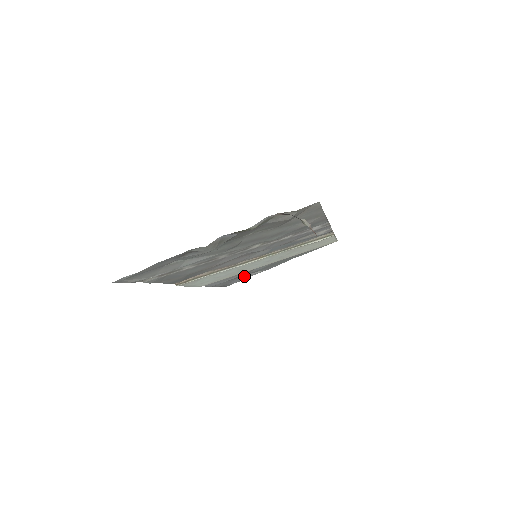
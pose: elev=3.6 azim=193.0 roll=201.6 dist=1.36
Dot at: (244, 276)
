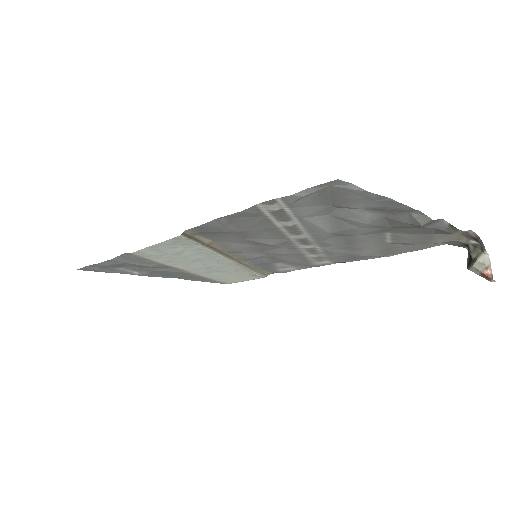
Dot at: (123, 268)
